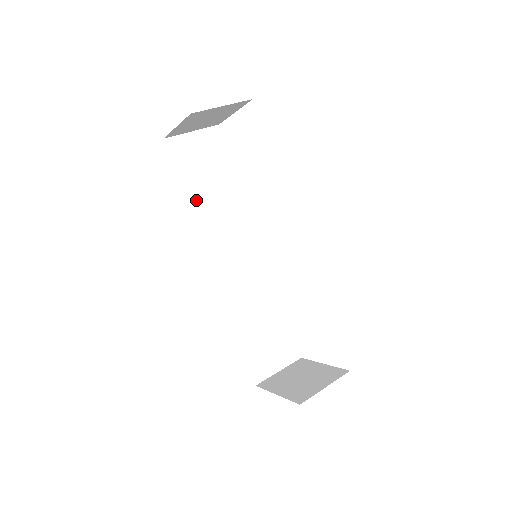
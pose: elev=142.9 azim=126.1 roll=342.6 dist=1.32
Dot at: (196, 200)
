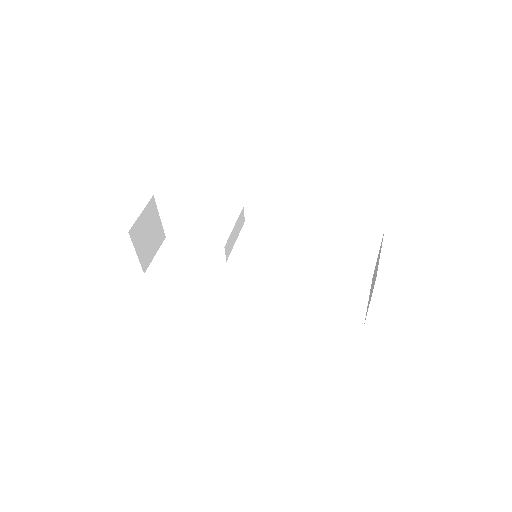
Dot at: (197, 279)
